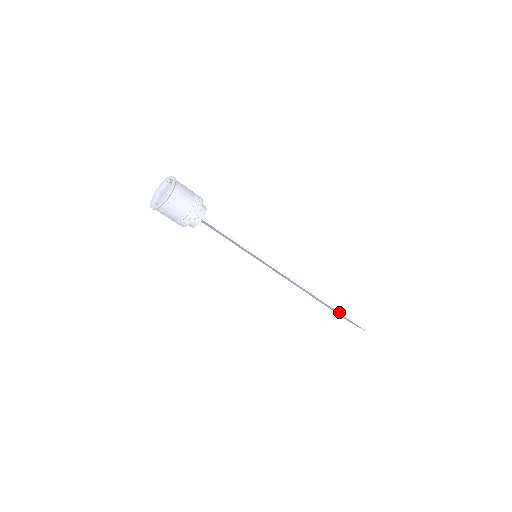
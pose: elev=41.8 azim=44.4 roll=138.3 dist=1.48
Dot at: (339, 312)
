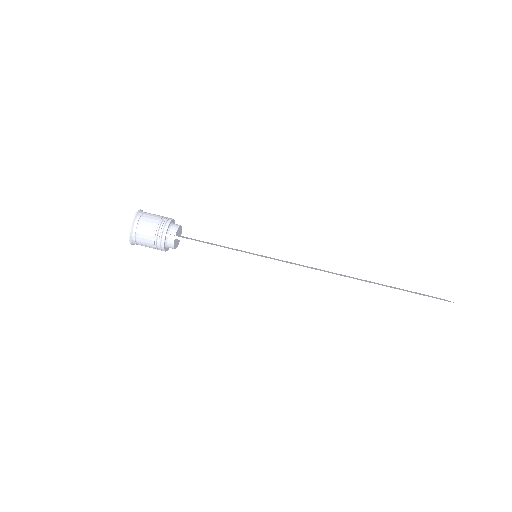
Dot at: (390, 290)
